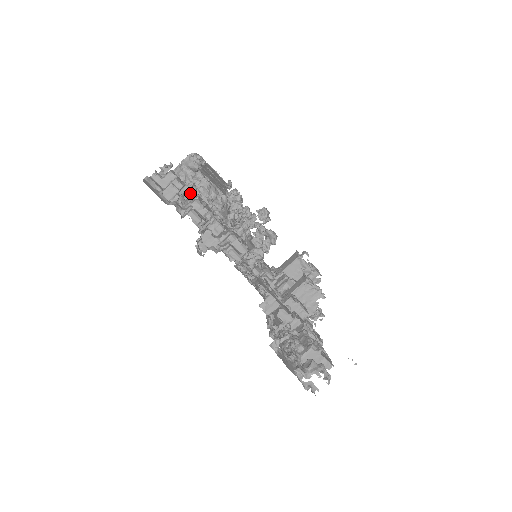
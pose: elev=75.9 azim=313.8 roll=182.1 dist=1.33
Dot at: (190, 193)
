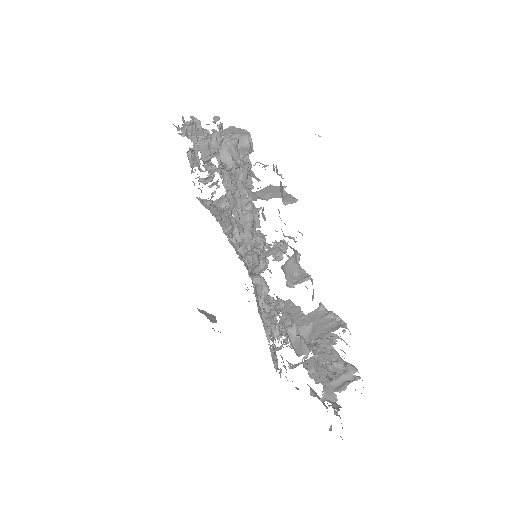
Dot at: (205, 171)
